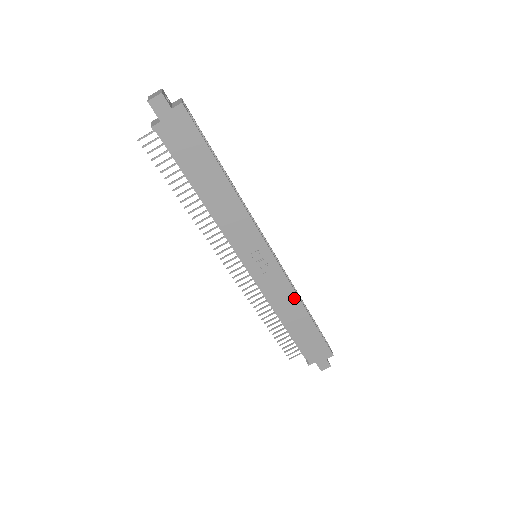
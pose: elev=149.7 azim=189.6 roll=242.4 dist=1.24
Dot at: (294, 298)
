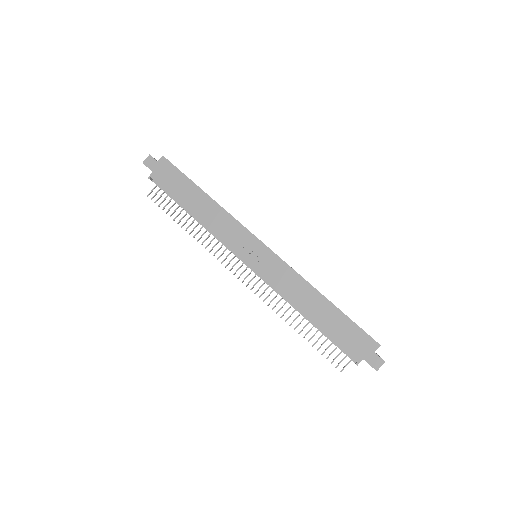
Dot at: (303, 283)
